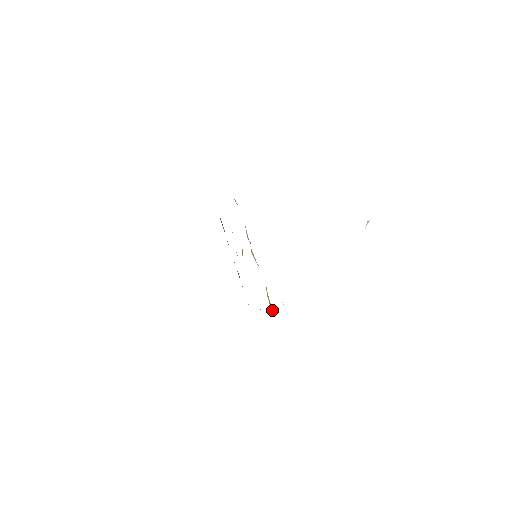
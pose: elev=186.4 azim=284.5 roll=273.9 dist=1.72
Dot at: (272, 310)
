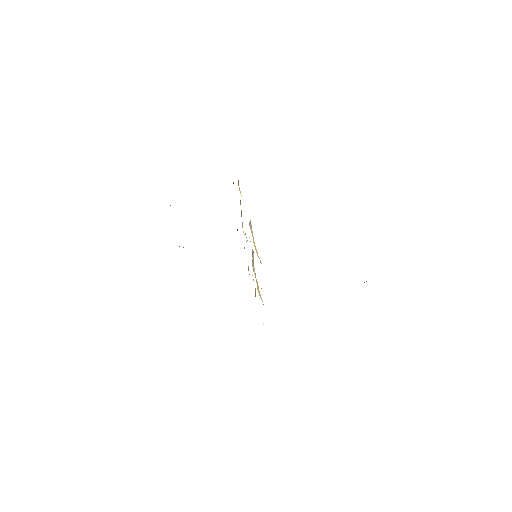
Dot at: occluded
